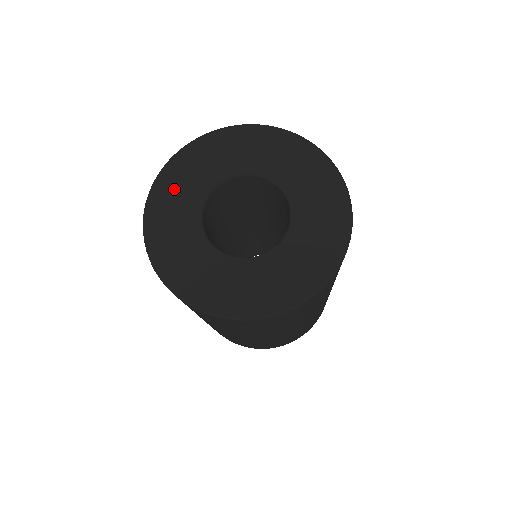
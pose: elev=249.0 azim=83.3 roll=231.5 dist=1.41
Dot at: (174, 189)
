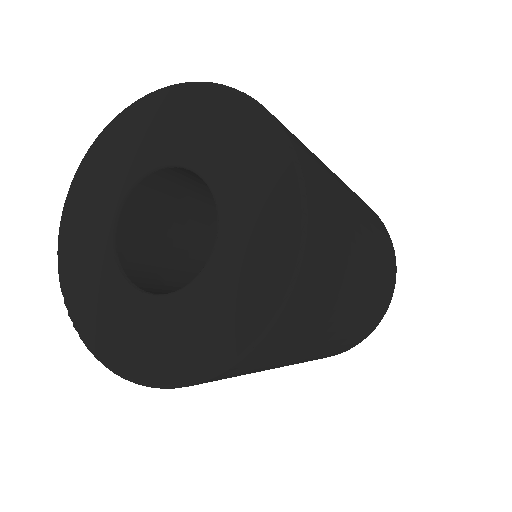
Dot at: (79, 234)
